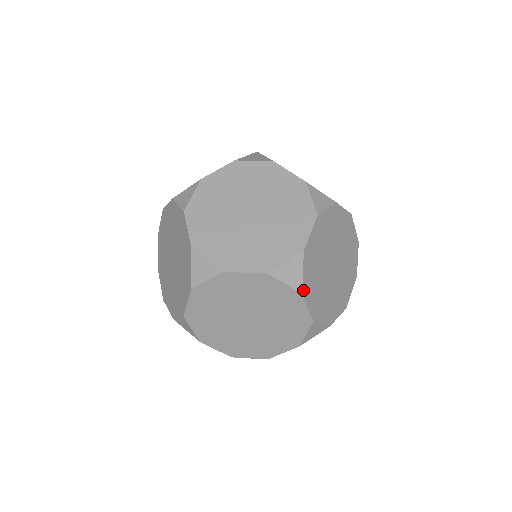
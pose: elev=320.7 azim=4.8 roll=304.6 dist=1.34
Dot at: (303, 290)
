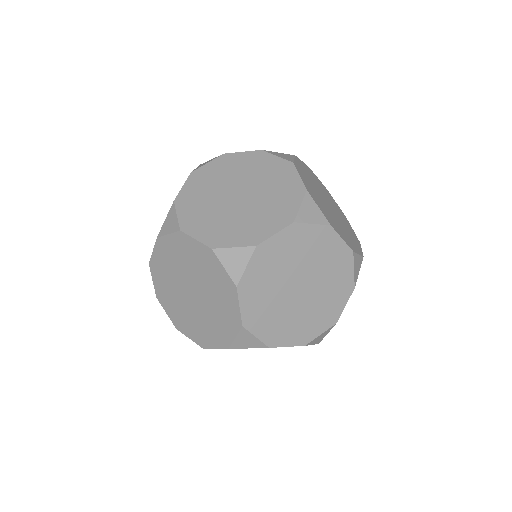
Dot at: (354, 286)
